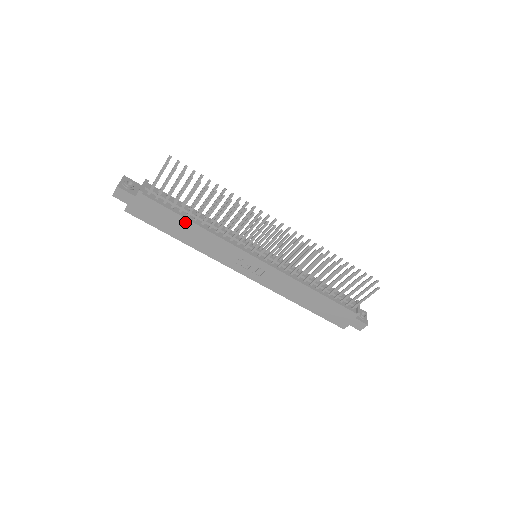
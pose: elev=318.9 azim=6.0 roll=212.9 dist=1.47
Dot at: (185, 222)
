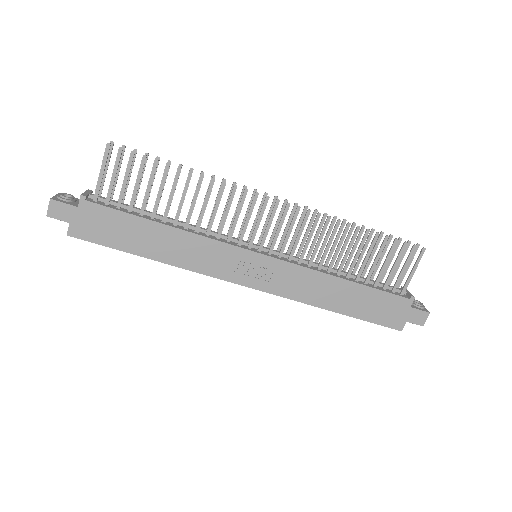
Dot at: (151, 226)
